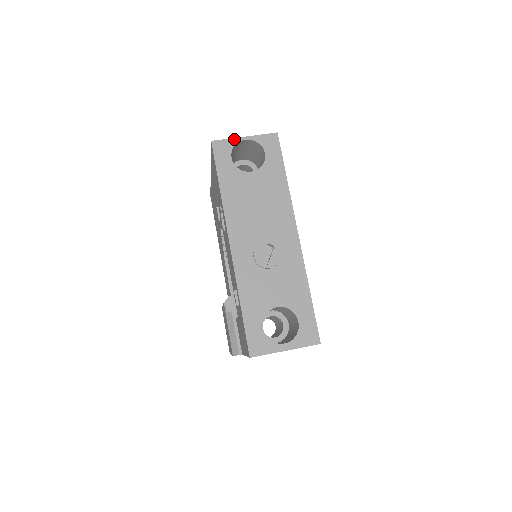
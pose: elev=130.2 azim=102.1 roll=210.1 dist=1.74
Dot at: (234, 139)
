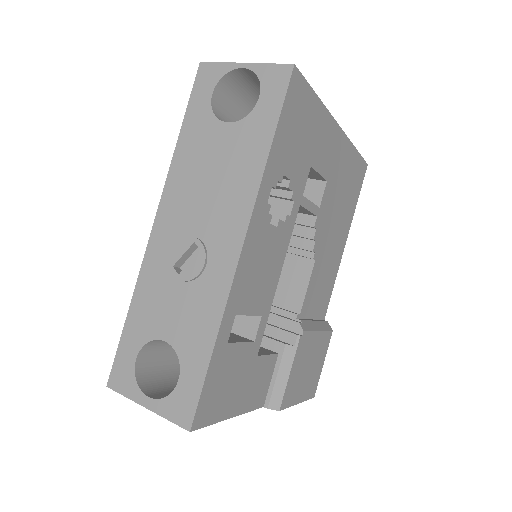
Dot at: (229, 64)
